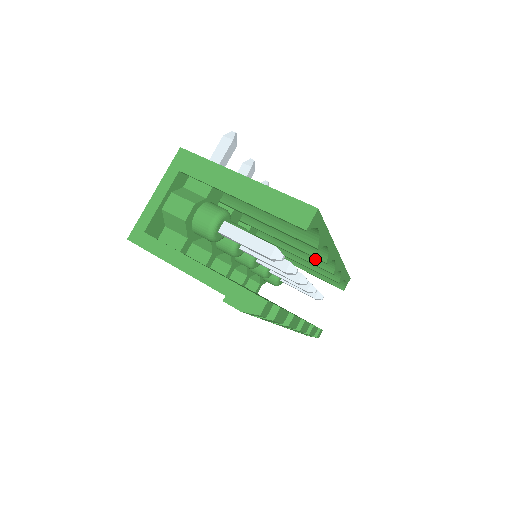
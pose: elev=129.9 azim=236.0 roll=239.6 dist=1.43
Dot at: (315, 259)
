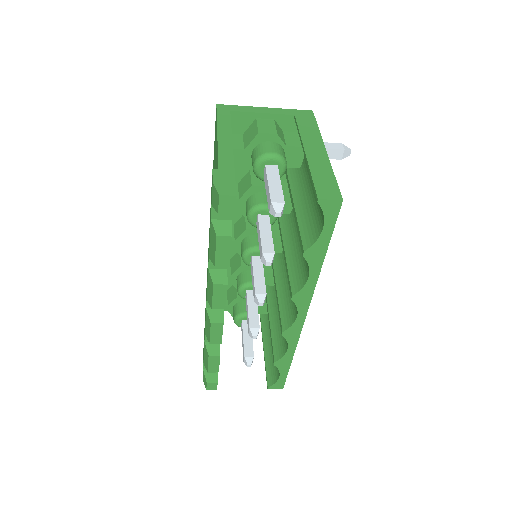
Dot at: (286, 308)
